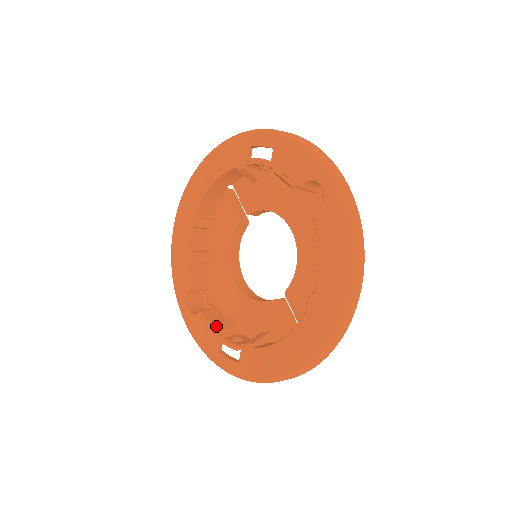
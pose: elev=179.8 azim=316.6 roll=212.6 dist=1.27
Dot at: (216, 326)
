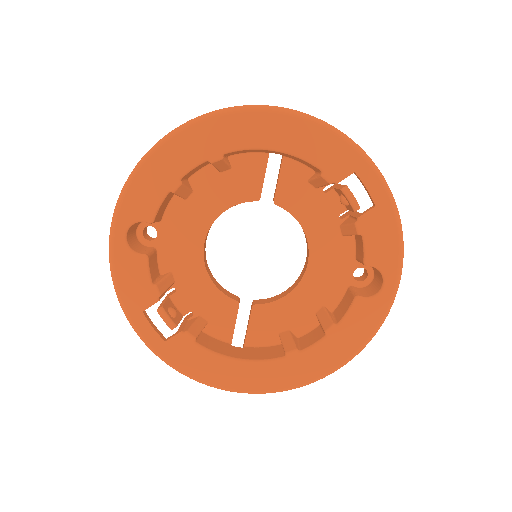
Dot at: (159, 287)
